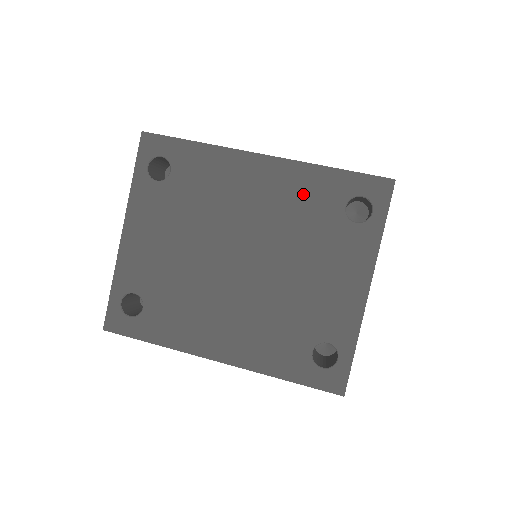
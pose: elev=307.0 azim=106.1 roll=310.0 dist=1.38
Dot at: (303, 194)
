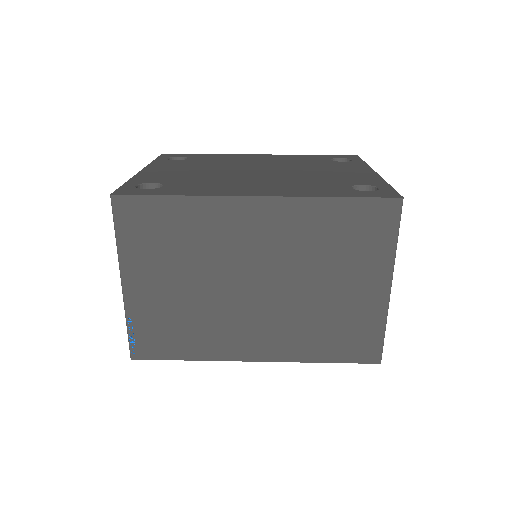
Dot at: (297, 159)
